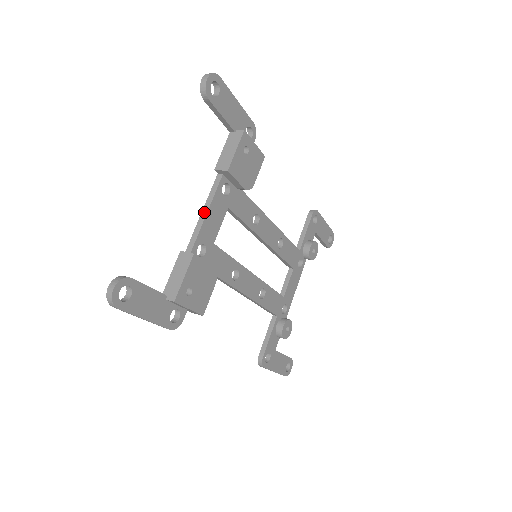
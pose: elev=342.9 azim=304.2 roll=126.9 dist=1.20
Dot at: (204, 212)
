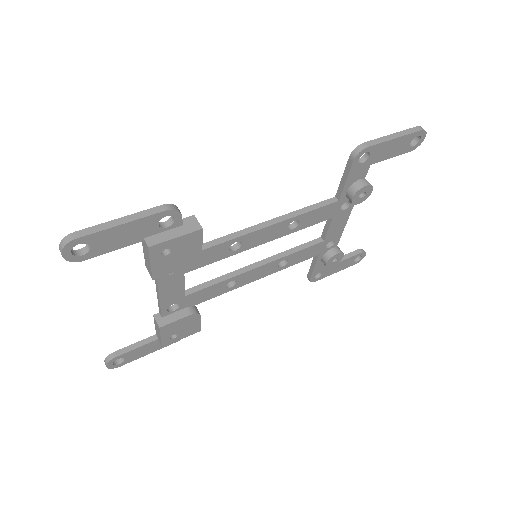
Dot at: (157, 292)
